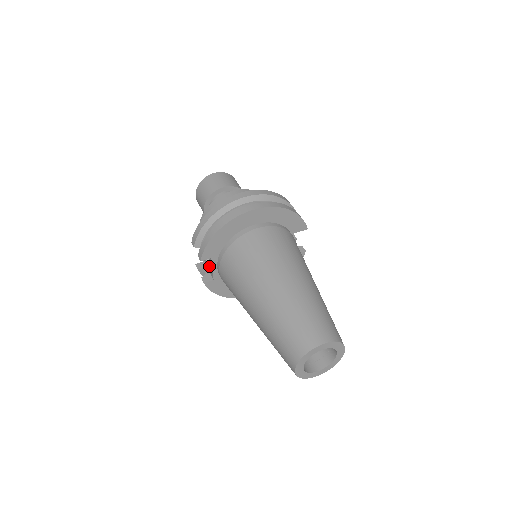
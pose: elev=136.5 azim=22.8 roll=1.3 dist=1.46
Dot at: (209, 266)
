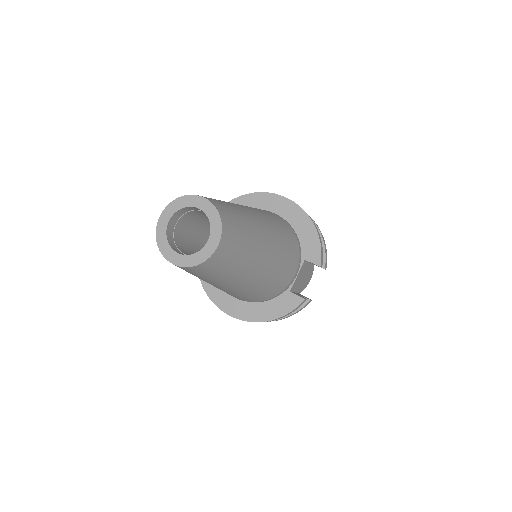
Dot at: occluded
